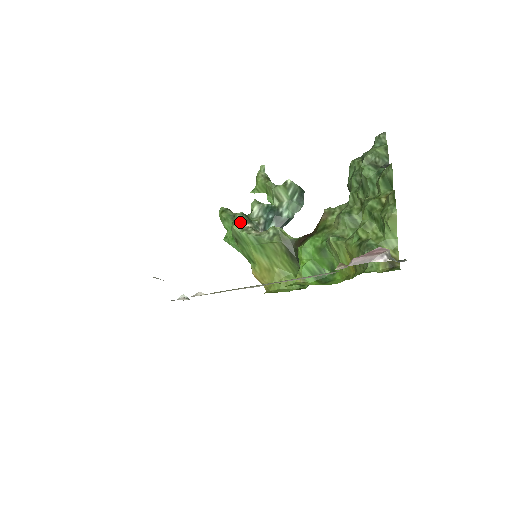
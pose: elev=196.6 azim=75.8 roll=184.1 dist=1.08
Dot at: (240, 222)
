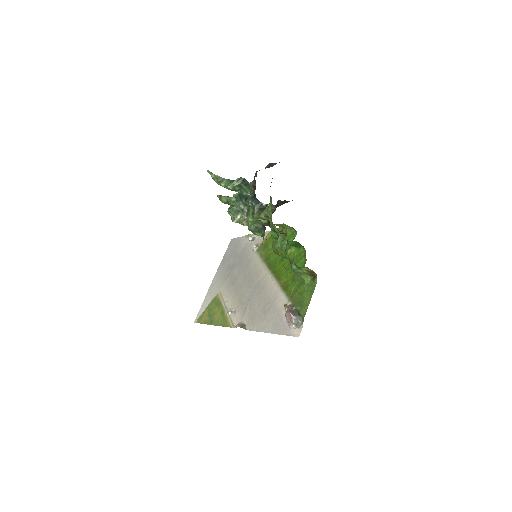
Dot at: (233, 218)
